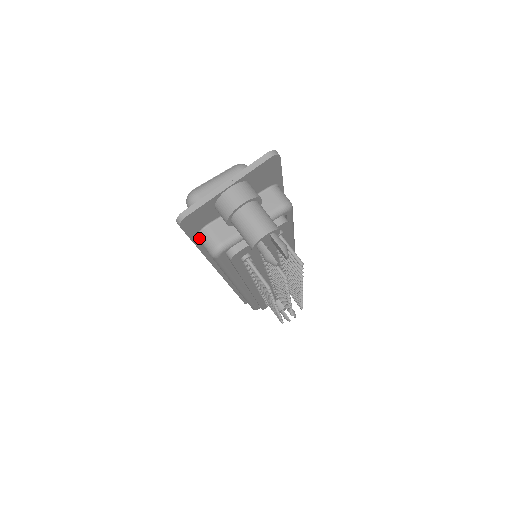
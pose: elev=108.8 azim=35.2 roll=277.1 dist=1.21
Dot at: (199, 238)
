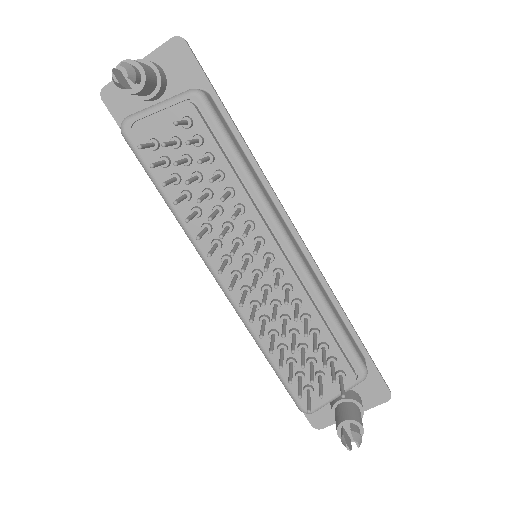
Dot at: occluded
